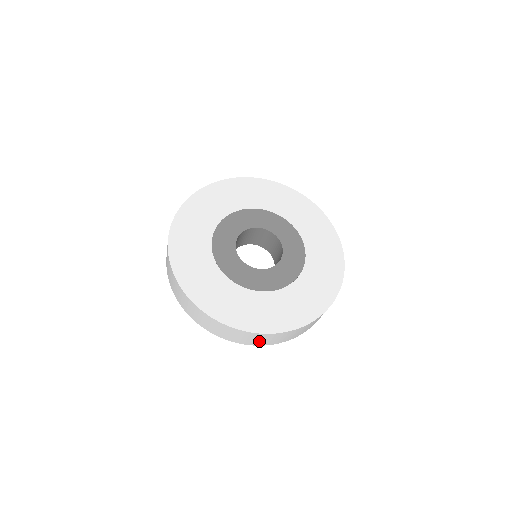
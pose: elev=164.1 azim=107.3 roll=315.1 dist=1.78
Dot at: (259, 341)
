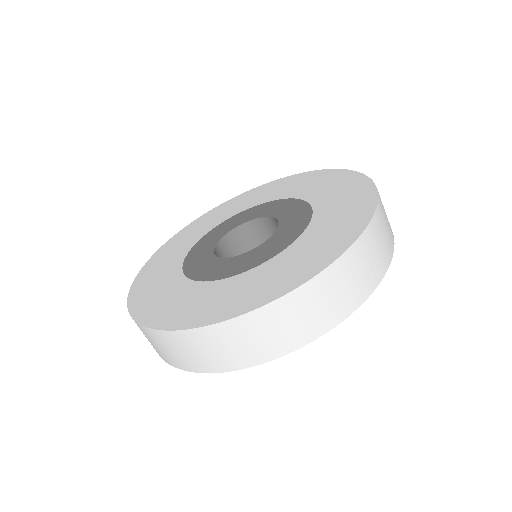
Dot at: (205, 357)
